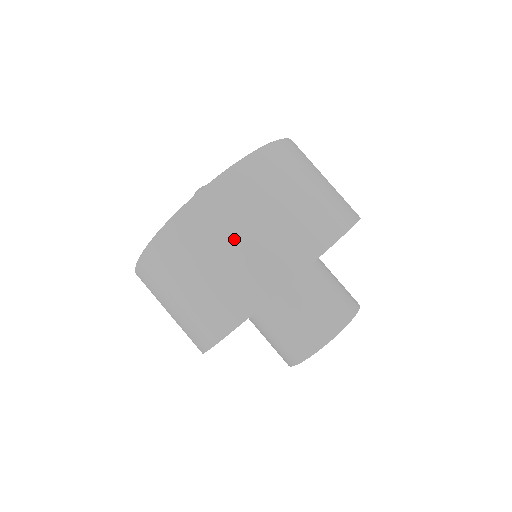
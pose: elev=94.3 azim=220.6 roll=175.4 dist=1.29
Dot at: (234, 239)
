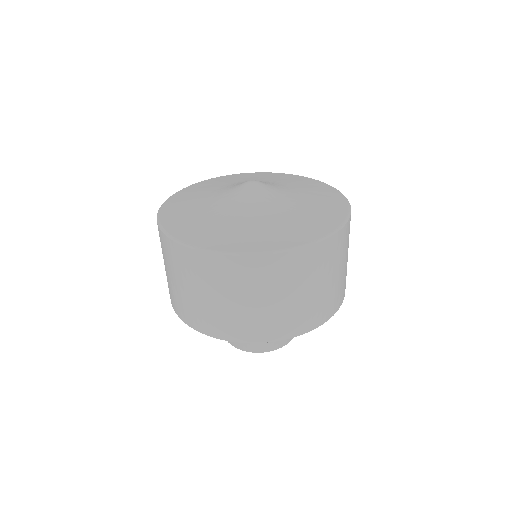
Dot at: (180, 282)
